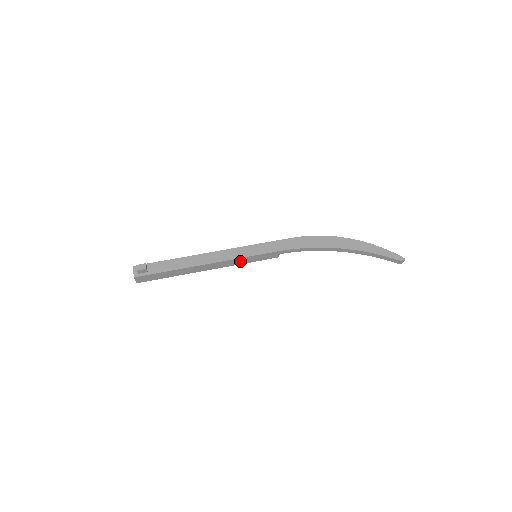
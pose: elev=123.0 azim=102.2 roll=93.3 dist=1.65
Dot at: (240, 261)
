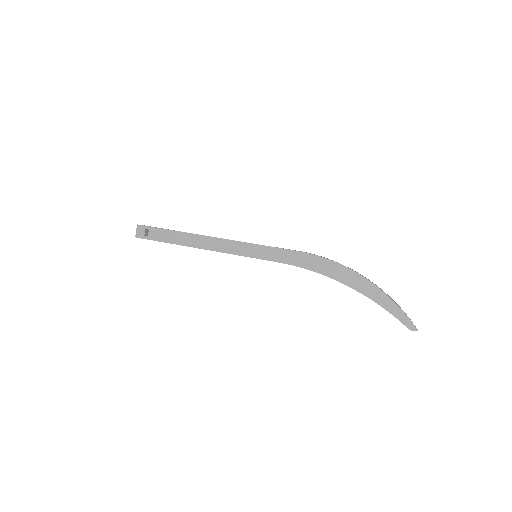
Dot at: occluded
